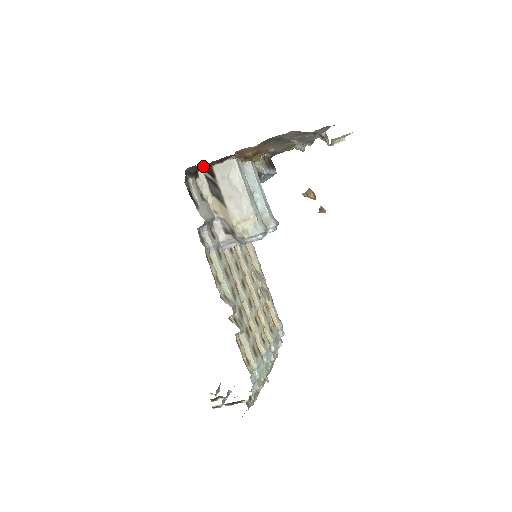
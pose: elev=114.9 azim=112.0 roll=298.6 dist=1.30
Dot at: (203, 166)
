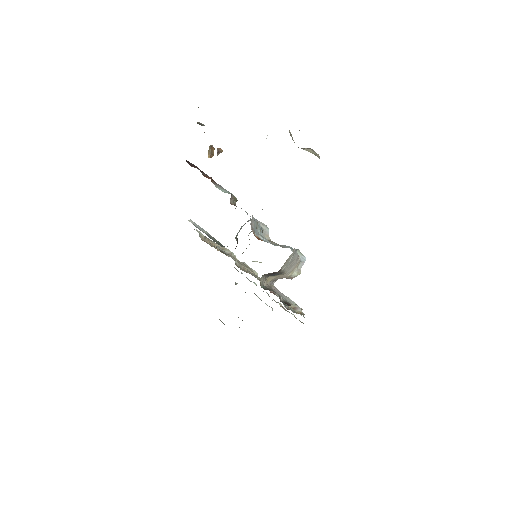
Dot at: occluded
